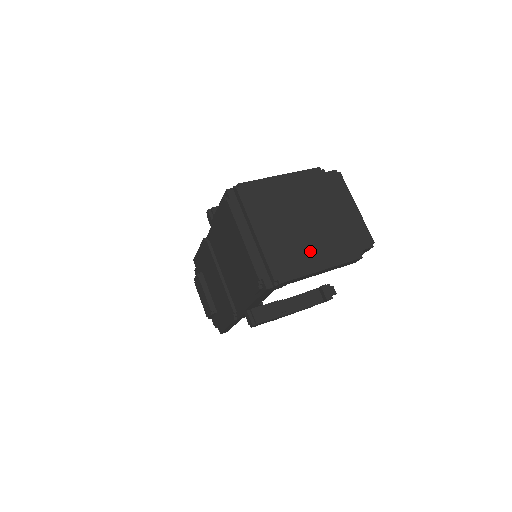
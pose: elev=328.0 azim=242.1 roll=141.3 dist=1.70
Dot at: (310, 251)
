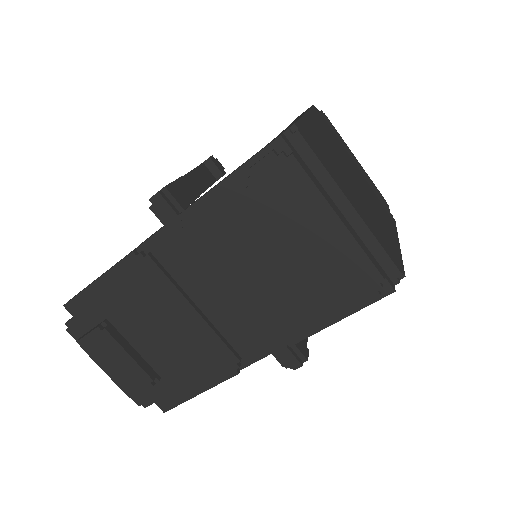
Dot at: (382, 222)
